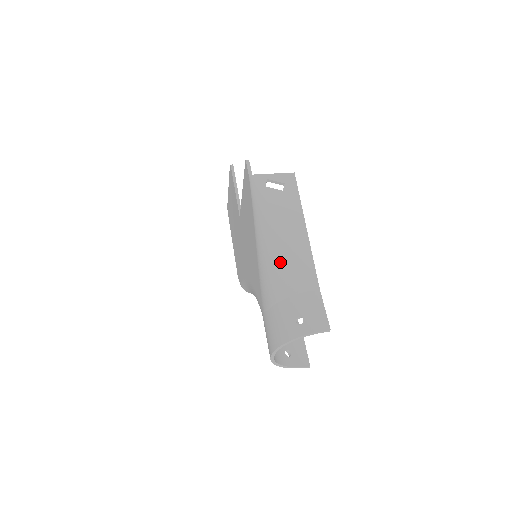
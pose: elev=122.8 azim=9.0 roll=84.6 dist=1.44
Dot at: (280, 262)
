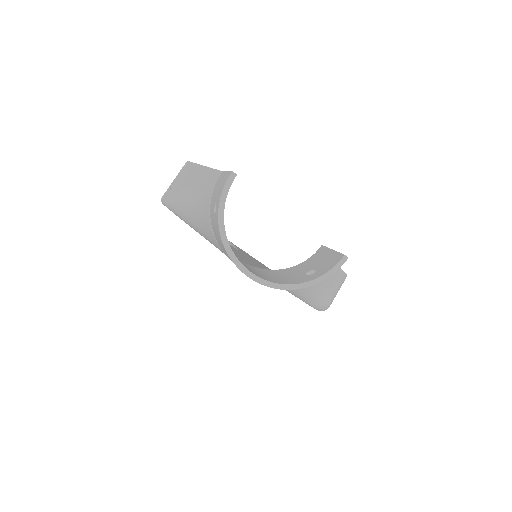
Dot at: (194, 206)
